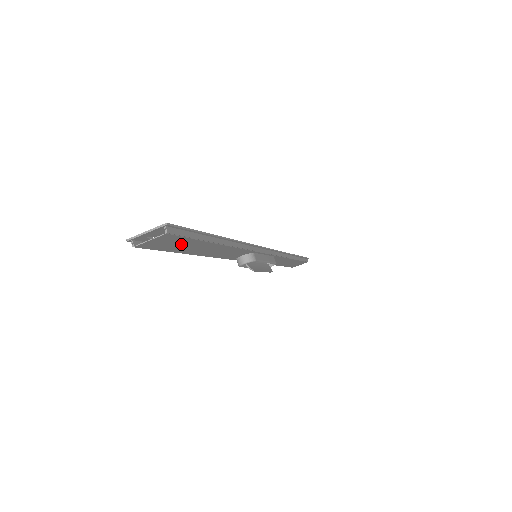
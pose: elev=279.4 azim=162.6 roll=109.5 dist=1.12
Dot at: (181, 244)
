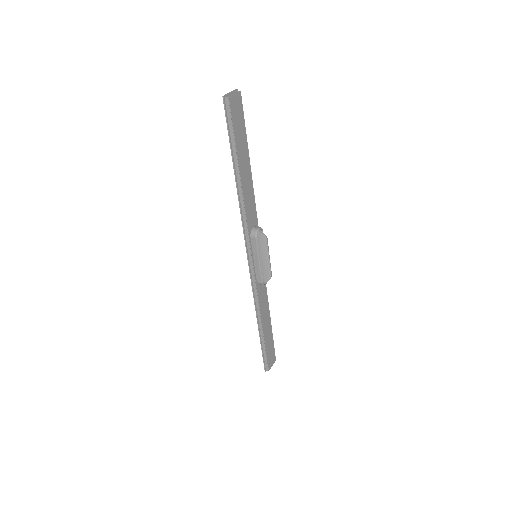
Dot at: (240, 129)
